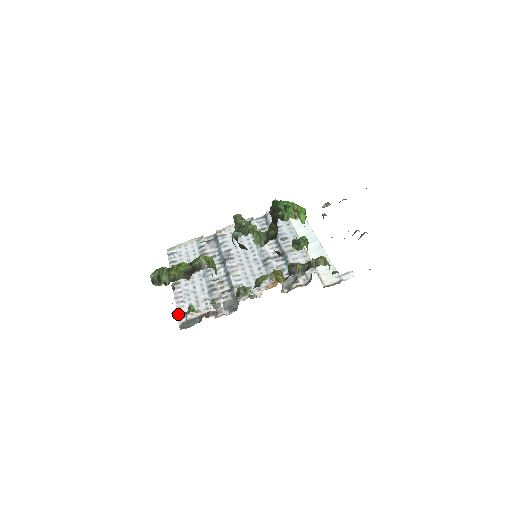
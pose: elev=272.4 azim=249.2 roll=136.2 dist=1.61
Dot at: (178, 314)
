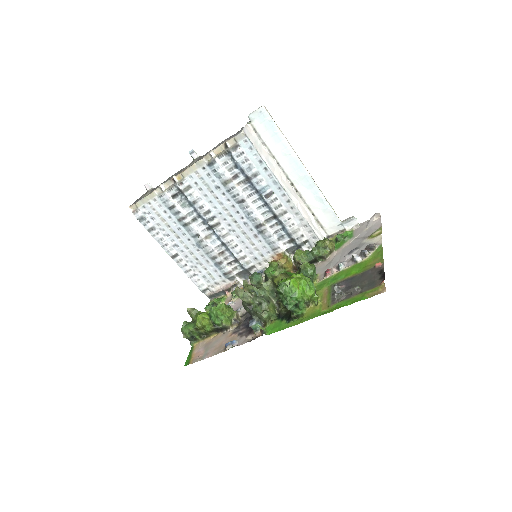
Dot at: (200, 289)
